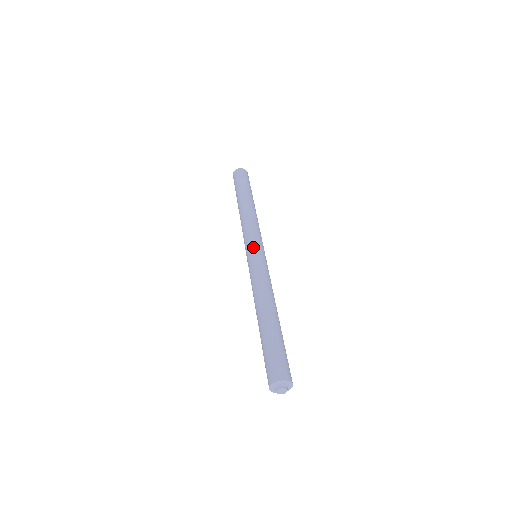
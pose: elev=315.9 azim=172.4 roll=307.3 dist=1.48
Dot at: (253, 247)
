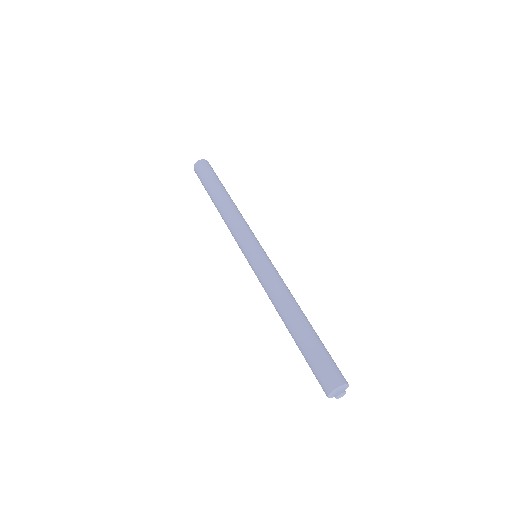
Dot at: (255, 247)
